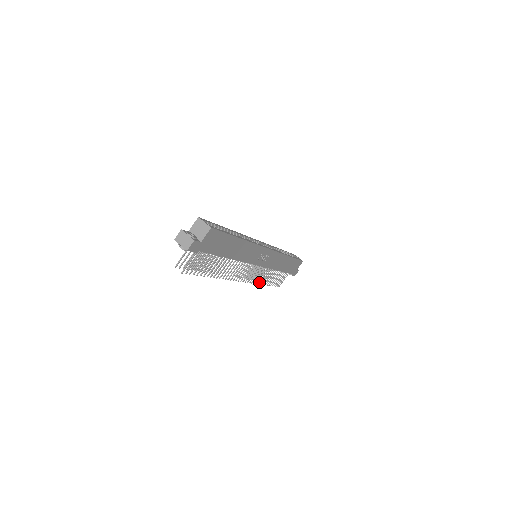
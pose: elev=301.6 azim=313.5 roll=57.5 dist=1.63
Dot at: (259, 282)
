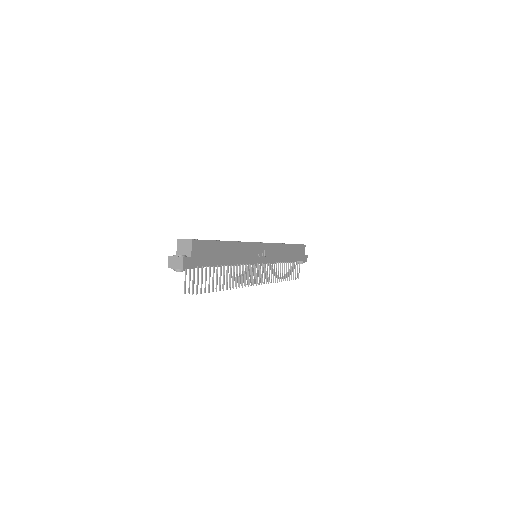
Dot at: (275, 280)
